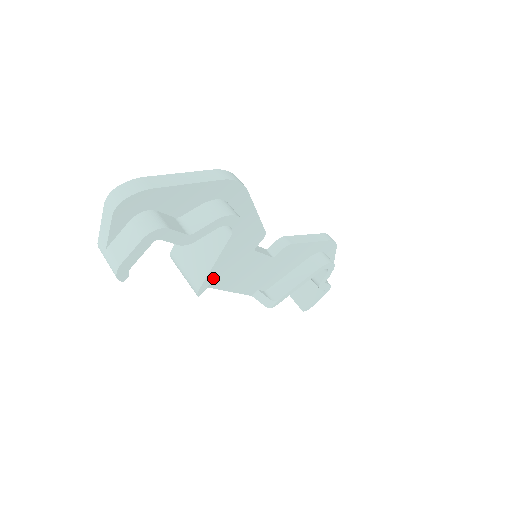
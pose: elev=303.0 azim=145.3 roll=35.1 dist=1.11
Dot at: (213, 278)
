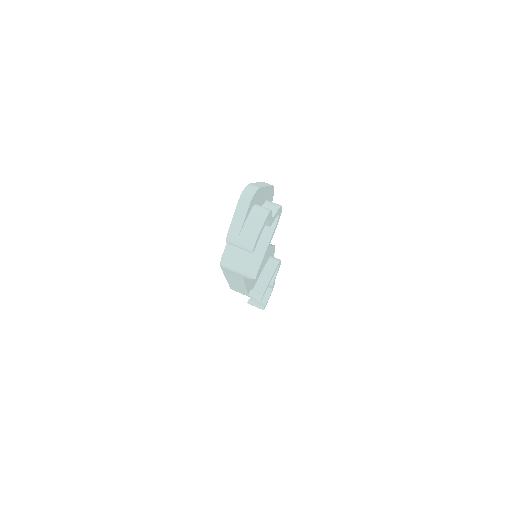
Dot at: occluded
